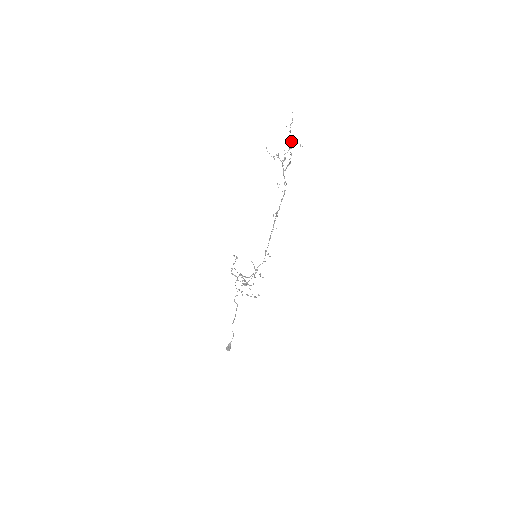
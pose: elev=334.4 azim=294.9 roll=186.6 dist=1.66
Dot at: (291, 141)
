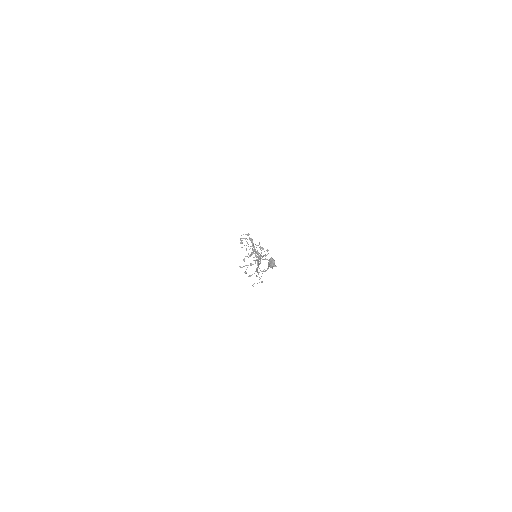
Dot at: occluded
